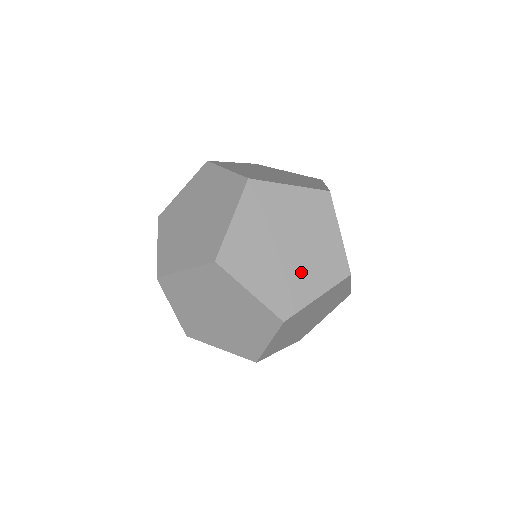
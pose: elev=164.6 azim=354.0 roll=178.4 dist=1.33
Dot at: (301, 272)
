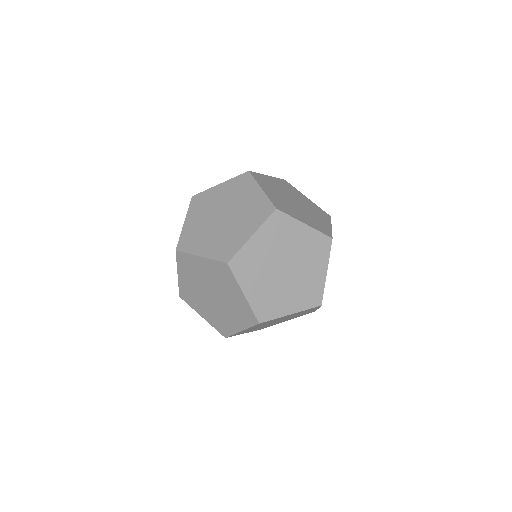
Dot at: (306, 272)
